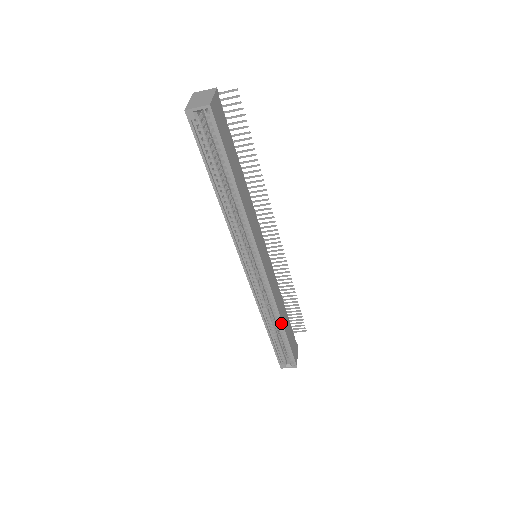
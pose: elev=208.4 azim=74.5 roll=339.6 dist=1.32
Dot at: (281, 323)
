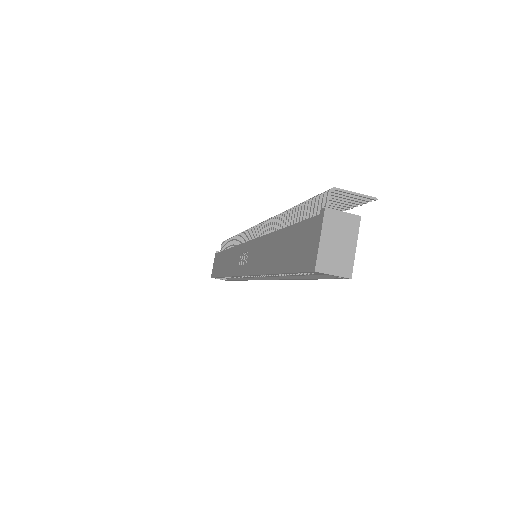
Dot at: (240, 280)
